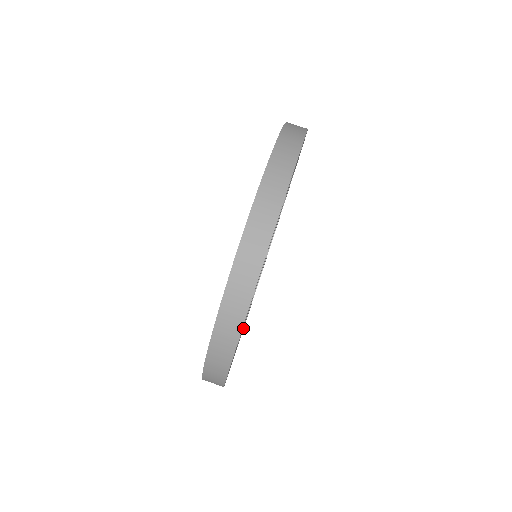
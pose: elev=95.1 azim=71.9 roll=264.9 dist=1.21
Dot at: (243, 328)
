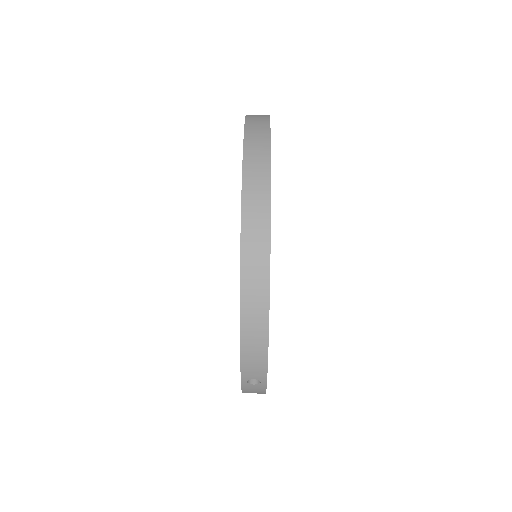
Dot at: occluded
